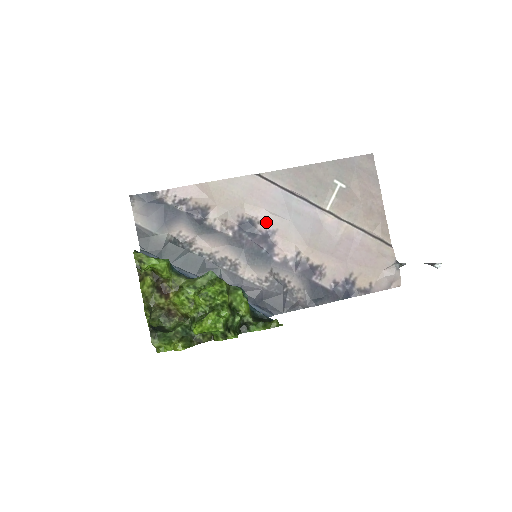
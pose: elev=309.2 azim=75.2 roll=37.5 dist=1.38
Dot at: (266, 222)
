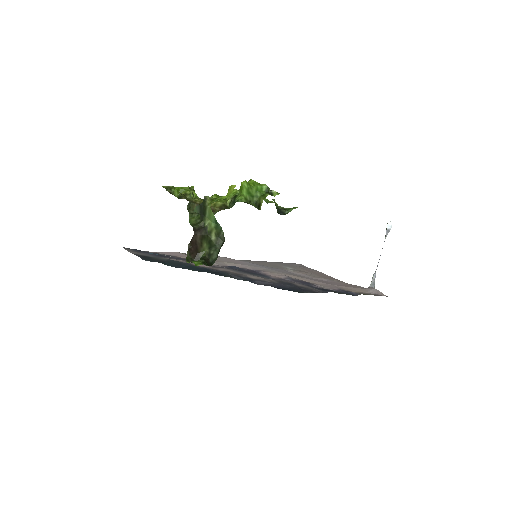
Dot at: (249, 268)
